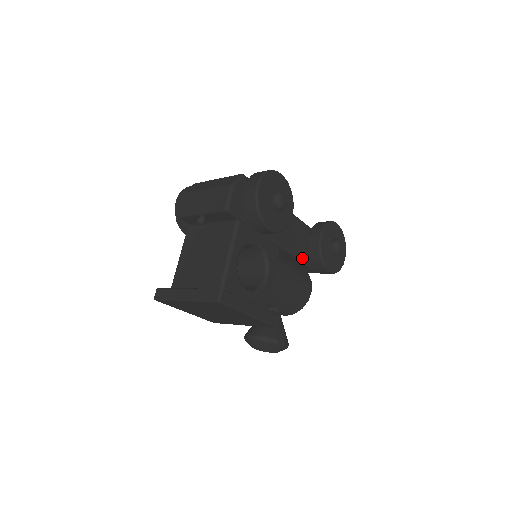
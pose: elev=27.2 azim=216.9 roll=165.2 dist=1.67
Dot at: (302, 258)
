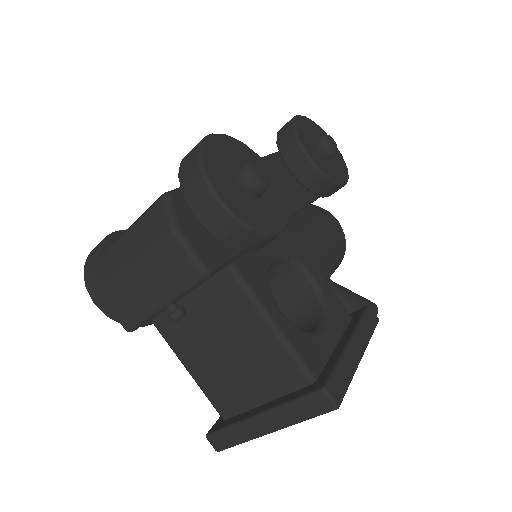
Dot at: (305, 201)
